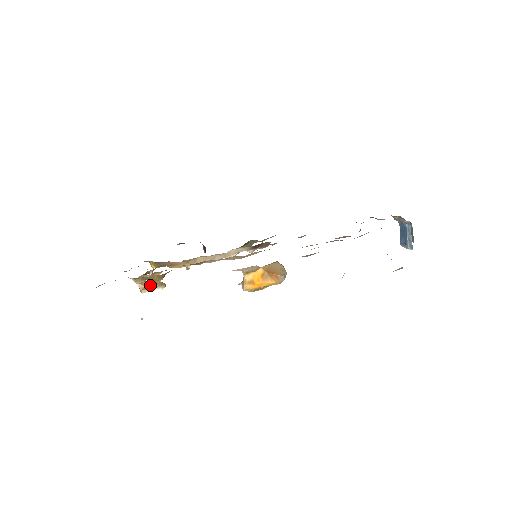
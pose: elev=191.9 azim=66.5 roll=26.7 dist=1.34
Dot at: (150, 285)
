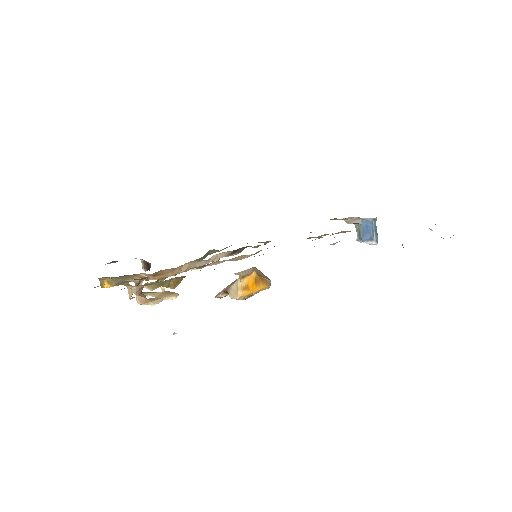
Dot at: (153, 296)
